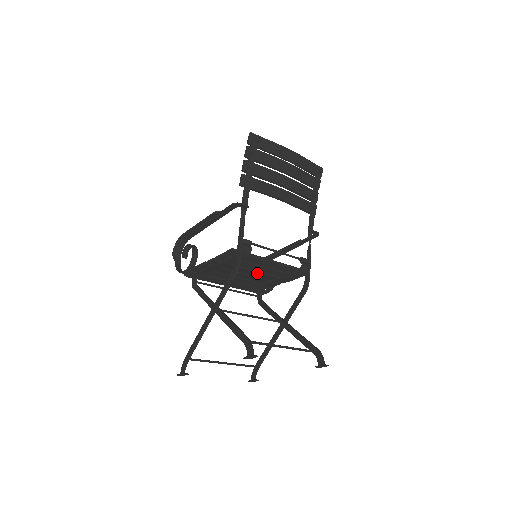
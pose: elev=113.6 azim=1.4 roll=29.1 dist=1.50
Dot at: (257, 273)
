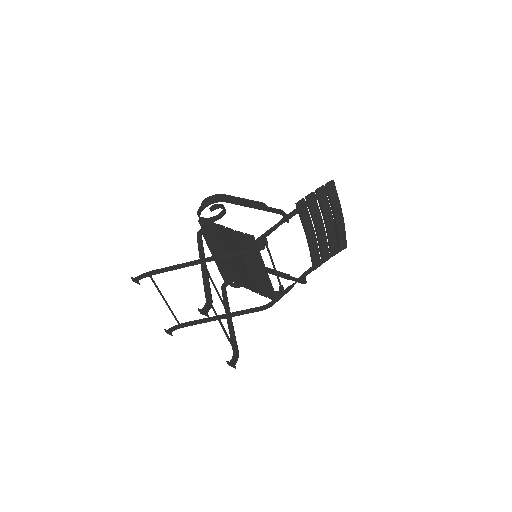
Dot at: (245, 267)
